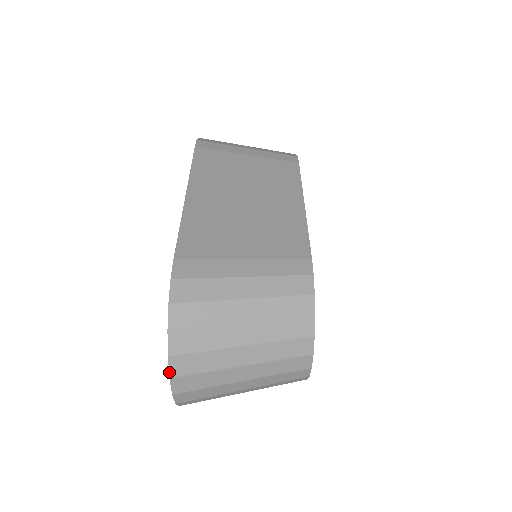
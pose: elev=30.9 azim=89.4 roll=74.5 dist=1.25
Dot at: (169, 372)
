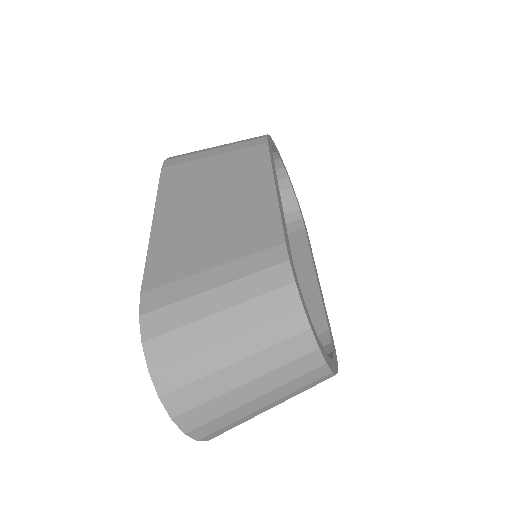
Dot at: (168, 413)
